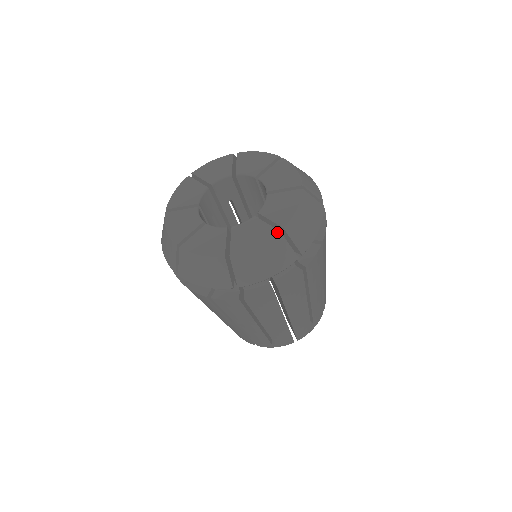
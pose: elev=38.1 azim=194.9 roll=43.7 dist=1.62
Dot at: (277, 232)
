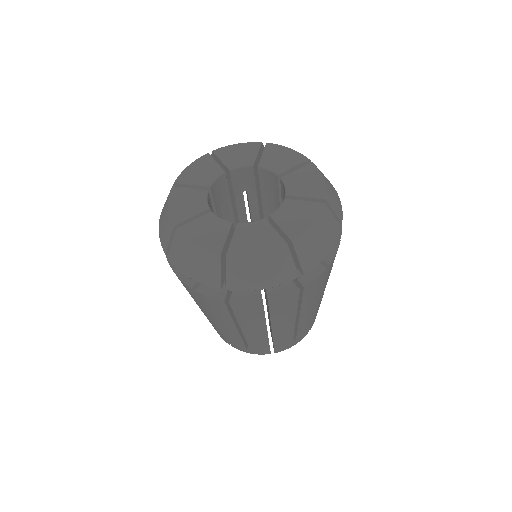
Dot at: (219, 252)
